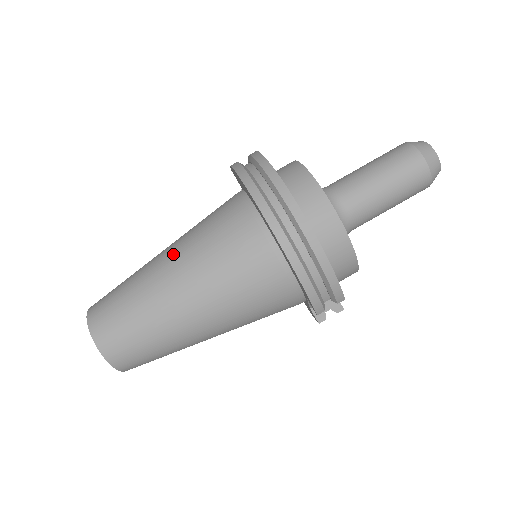
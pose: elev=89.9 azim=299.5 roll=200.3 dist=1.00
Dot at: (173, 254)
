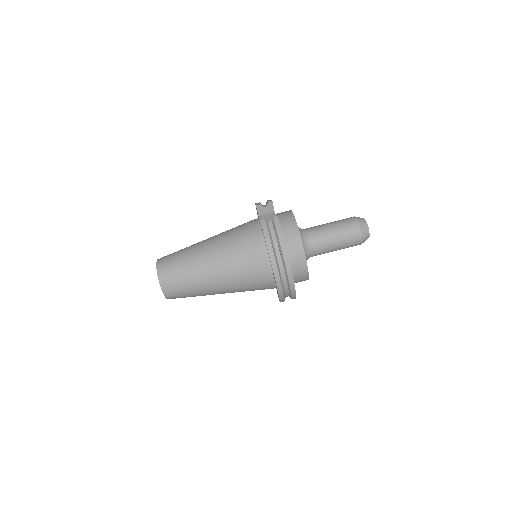
Dot at: (218, 270)
